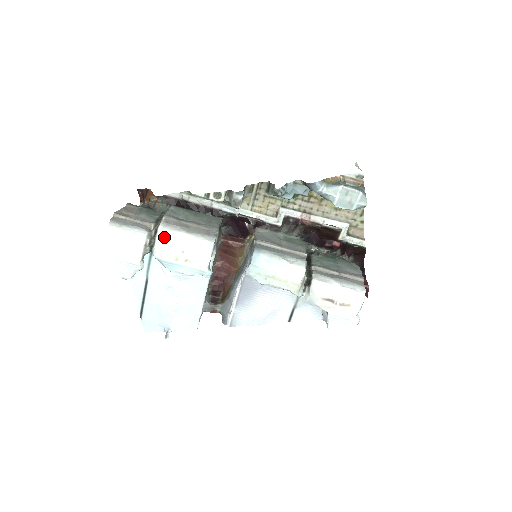
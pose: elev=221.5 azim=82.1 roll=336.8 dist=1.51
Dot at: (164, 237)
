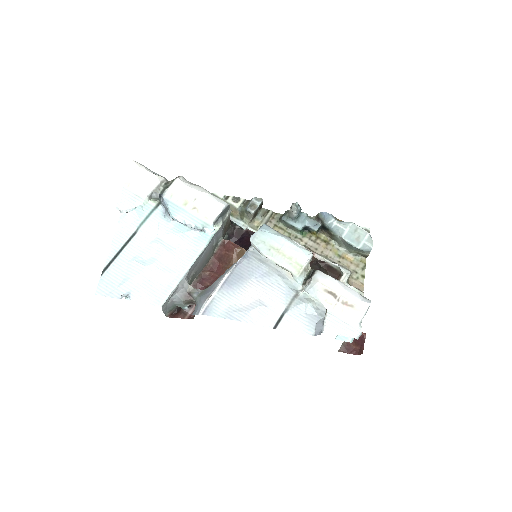
Dot at: (183, 182)
